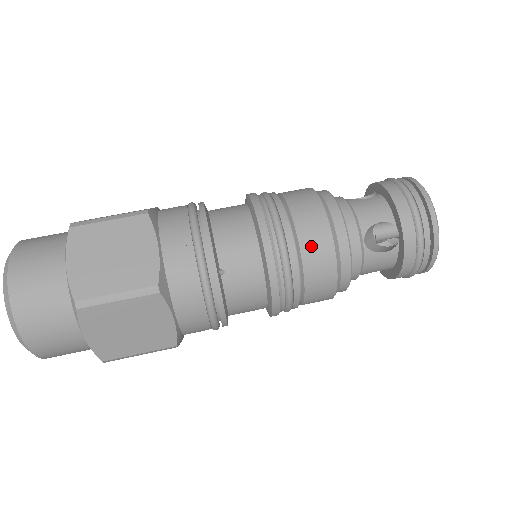
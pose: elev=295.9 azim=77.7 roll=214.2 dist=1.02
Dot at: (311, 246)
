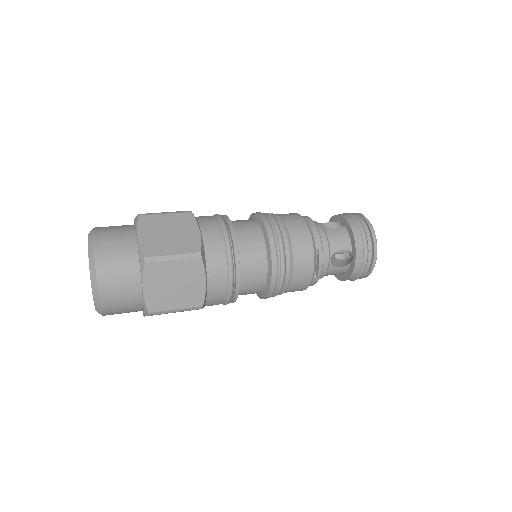
Dot at: (285, 214)
